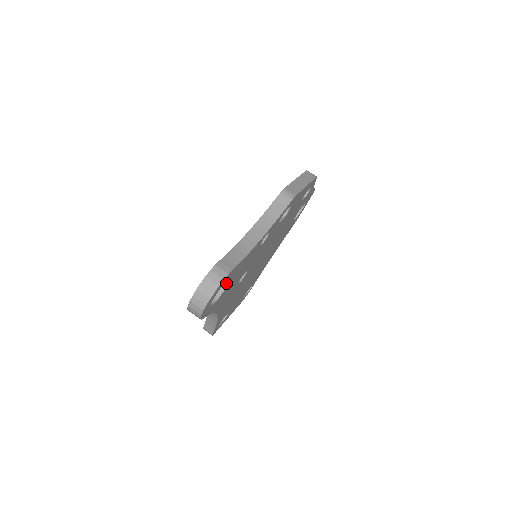
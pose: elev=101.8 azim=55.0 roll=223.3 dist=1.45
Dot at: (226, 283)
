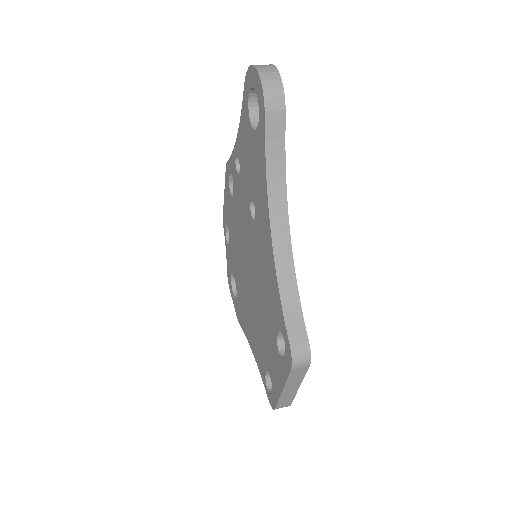
Dot at: occluded
